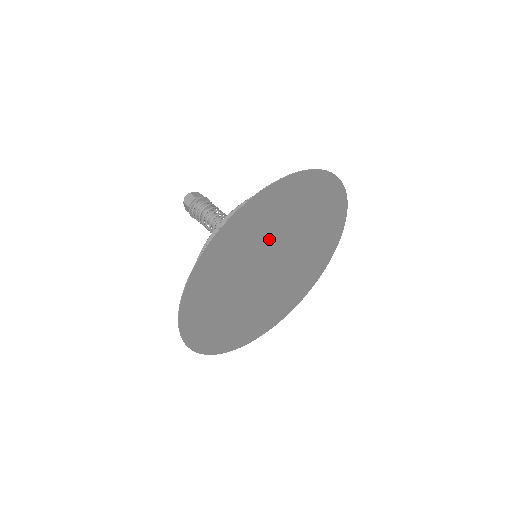
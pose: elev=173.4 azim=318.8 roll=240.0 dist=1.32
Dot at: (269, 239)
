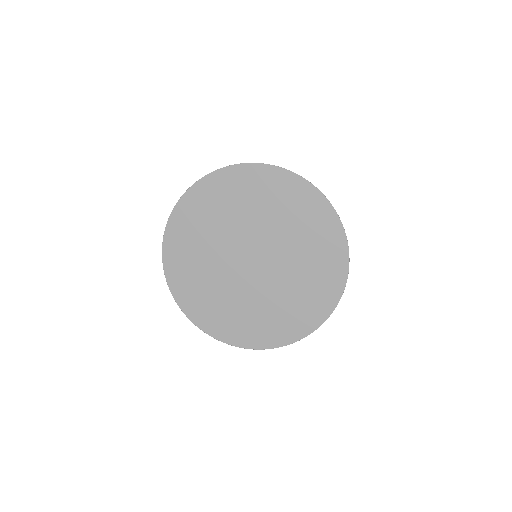
Dot at: (230, 226)
